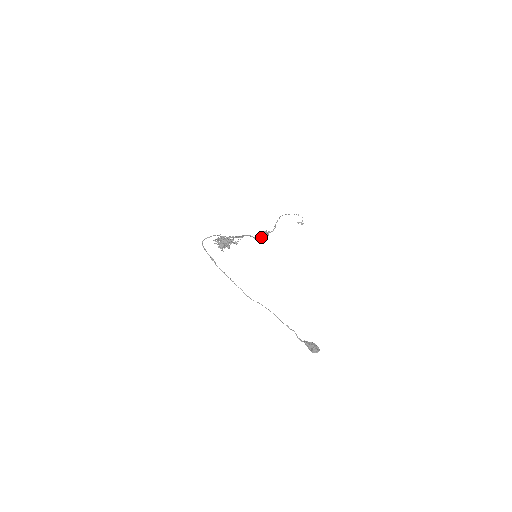
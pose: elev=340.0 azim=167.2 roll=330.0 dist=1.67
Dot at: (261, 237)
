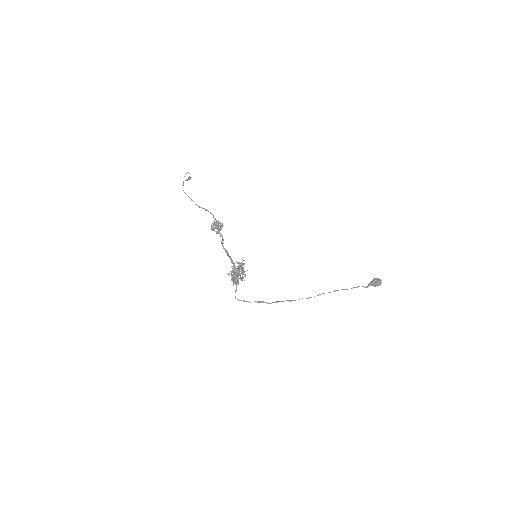
Dot at: (218, 232)
